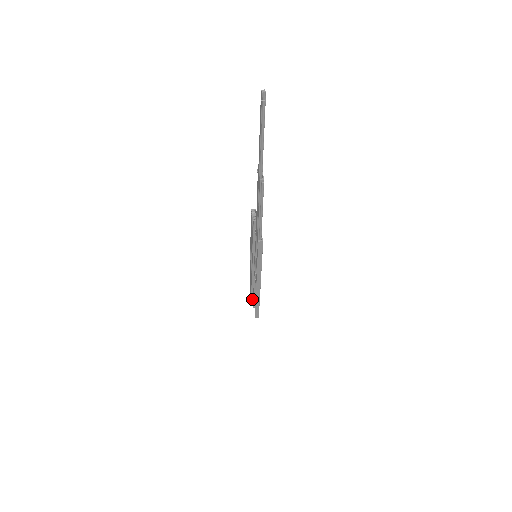
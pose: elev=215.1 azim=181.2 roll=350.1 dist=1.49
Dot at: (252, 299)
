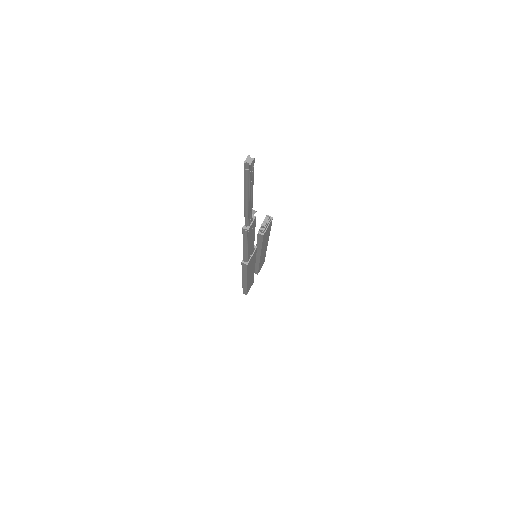
Dot at: (255, 272)
